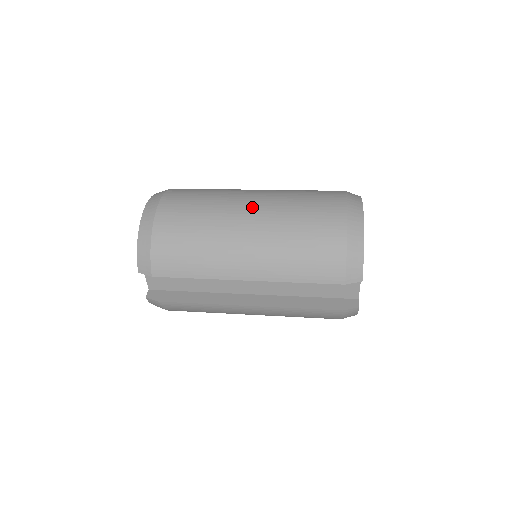
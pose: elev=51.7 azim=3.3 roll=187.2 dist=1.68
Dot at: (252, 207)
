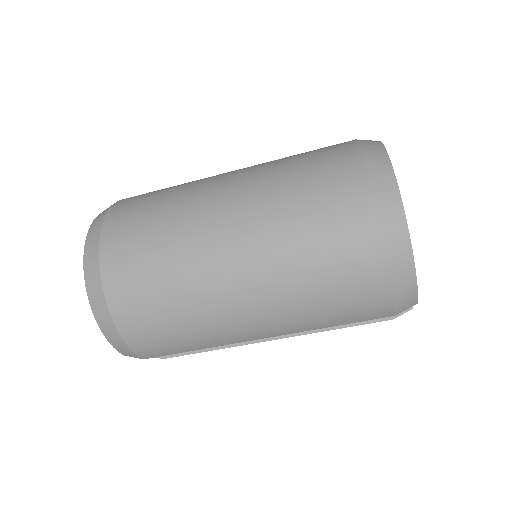
Dot at: (235, 253)
